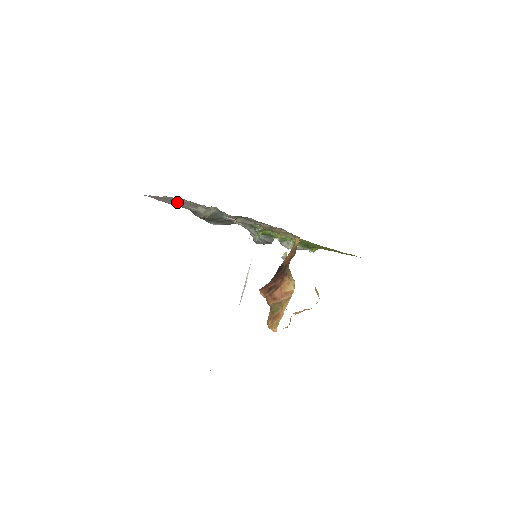
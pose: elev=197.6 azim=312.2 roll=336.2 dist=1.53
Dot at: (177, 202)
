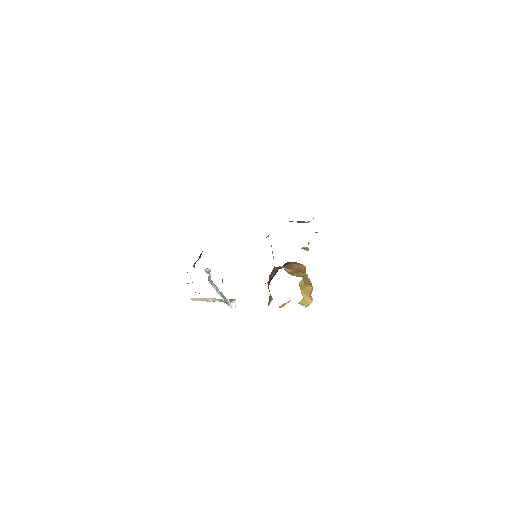
Dot at: occluded
